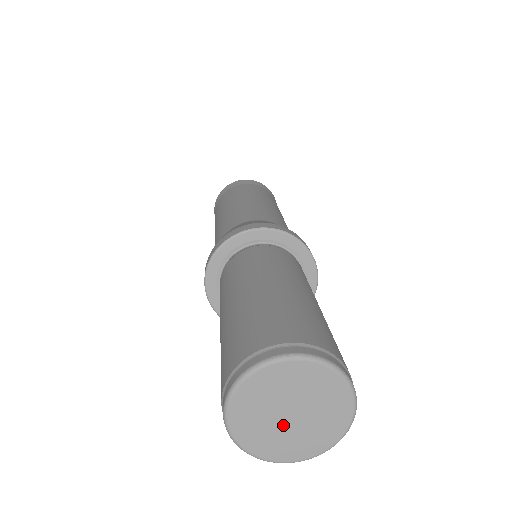
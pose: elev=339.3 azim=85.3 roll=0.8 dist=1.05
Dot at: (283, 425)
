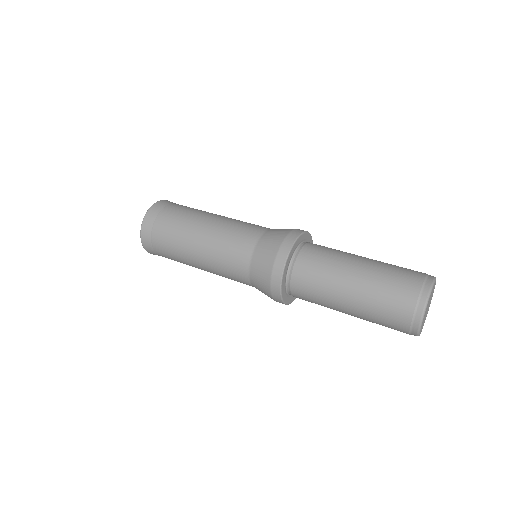
Dot at: (426, 314)
